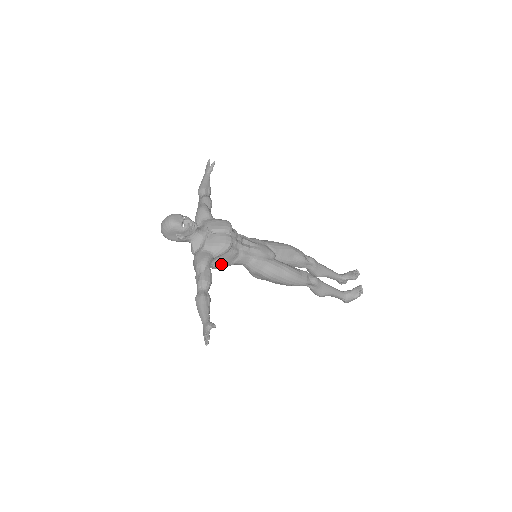
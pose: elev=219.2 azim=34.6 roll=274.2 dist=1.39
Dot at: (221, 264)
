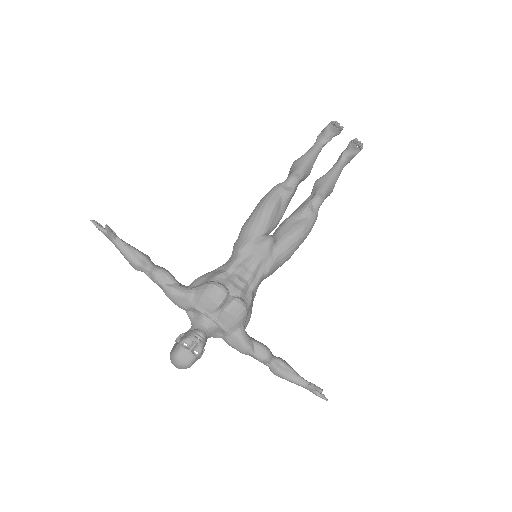
Dot at: (250, 316)
